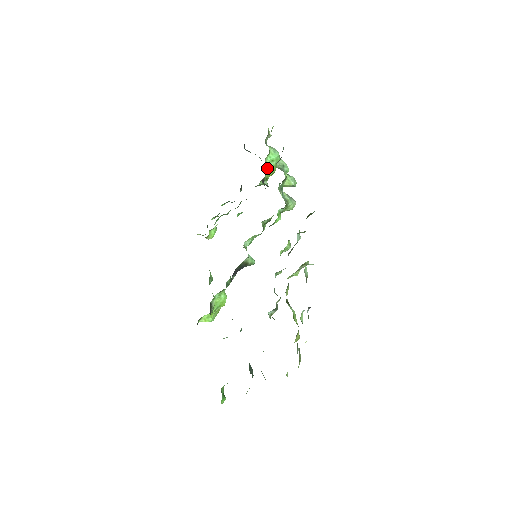
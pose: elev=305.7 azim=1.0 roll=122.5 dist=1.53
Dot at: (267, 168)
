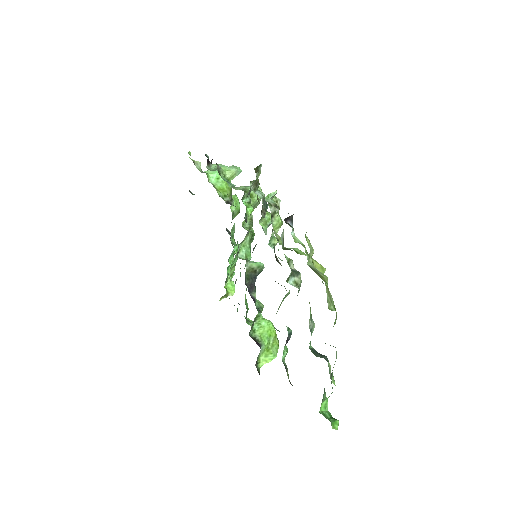
Dot at: (218, 188)
